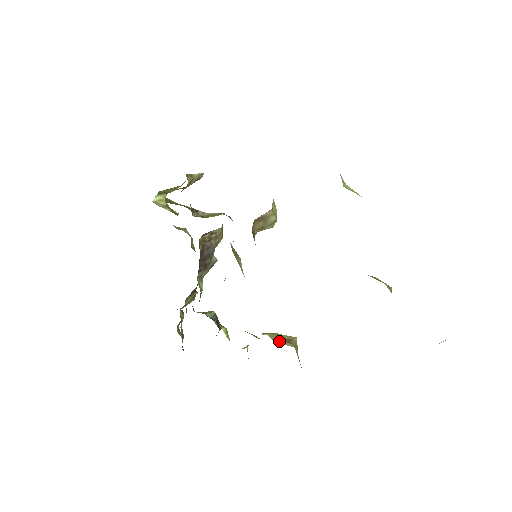
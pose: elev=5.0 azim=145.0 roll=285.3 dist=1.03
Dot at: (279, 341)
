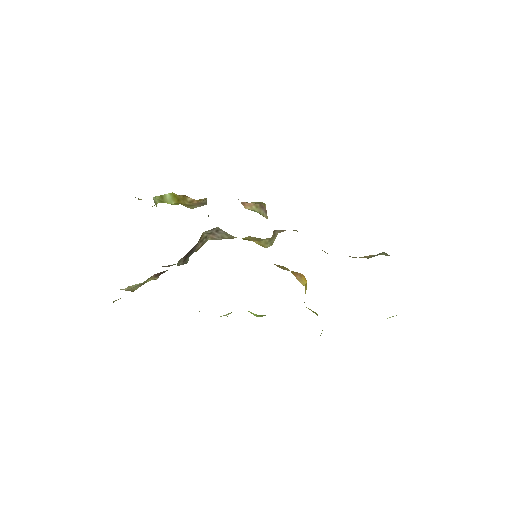
Dot at: occluded
